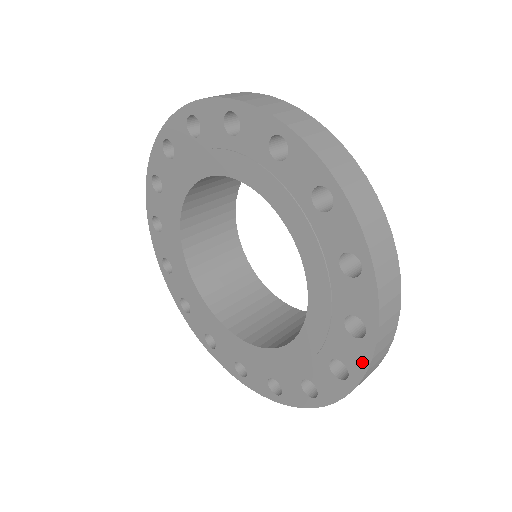
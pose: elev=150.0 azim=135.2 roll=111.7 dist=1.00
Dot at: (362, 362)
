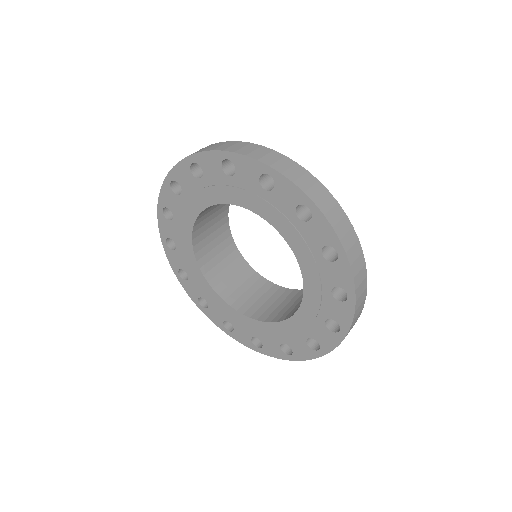
Dot at: (332, 344)
